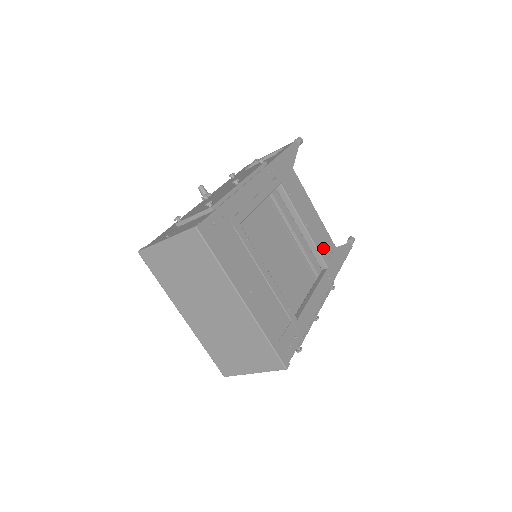
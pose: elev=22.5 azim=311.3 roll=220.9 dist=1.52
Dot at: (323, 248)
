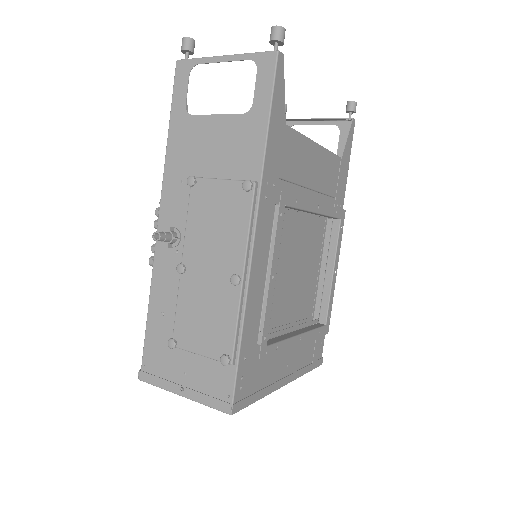
Dot at: (330, 187)
